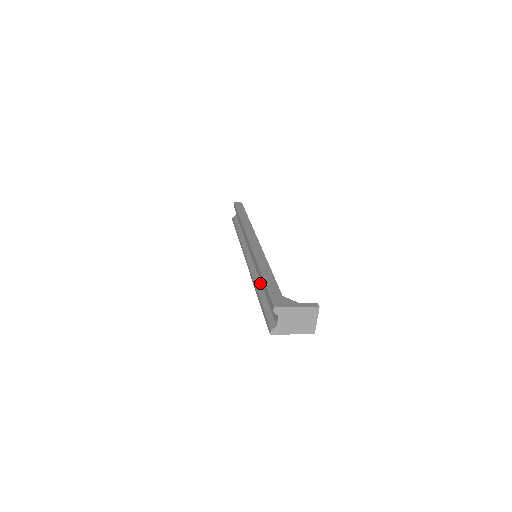
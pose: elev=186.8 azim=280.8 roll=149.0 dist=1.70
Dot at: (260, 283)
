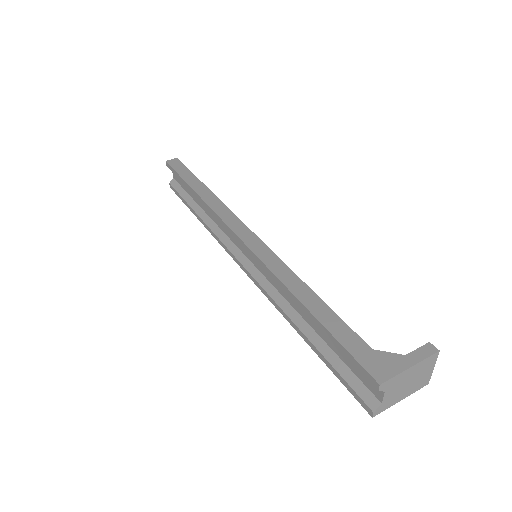
Dot at: (294, 310)
